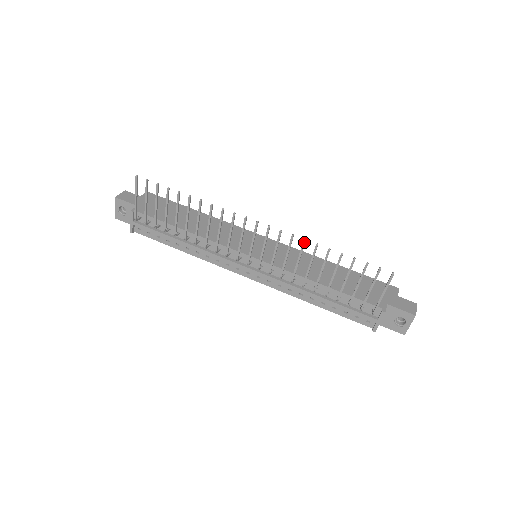
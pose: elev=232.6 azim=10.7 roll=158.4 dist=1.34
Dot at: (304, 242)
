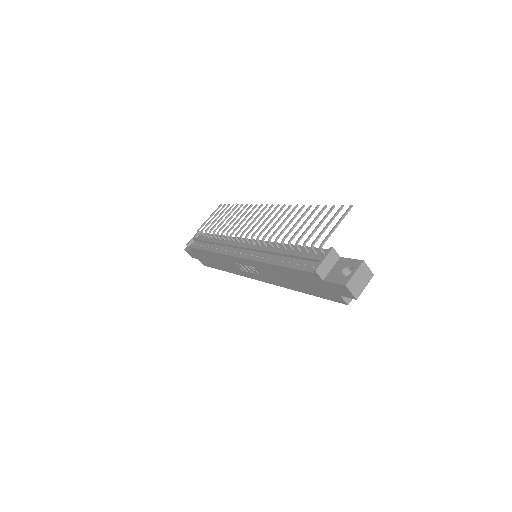
Dot at: (296, 206)
